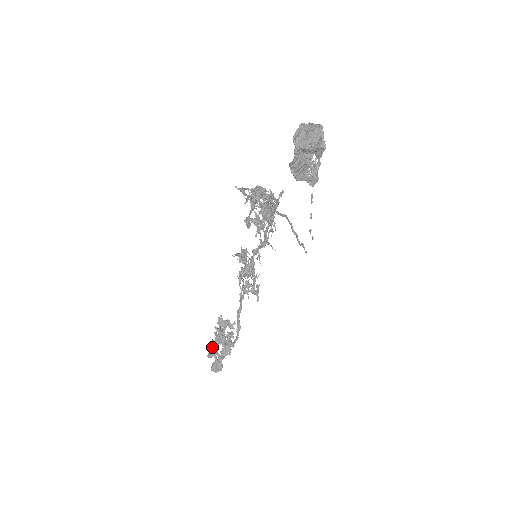
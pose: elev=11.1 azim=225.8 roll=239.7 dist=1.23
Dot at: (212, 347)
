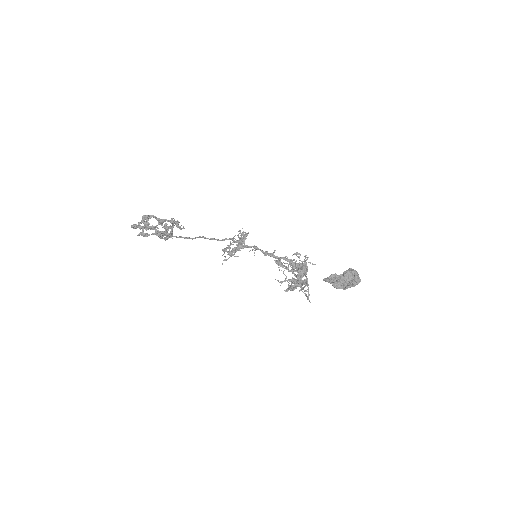
Dot at: (152, 228)
